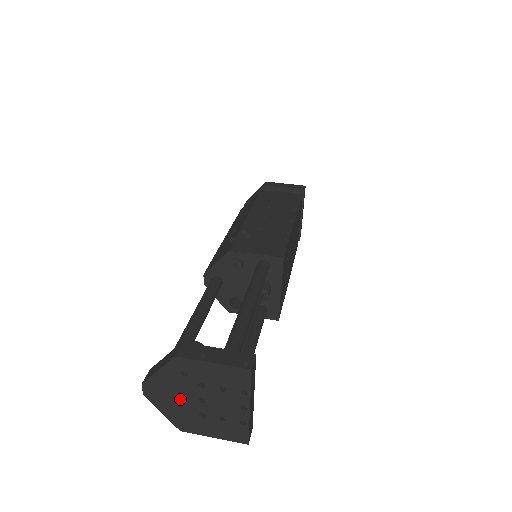
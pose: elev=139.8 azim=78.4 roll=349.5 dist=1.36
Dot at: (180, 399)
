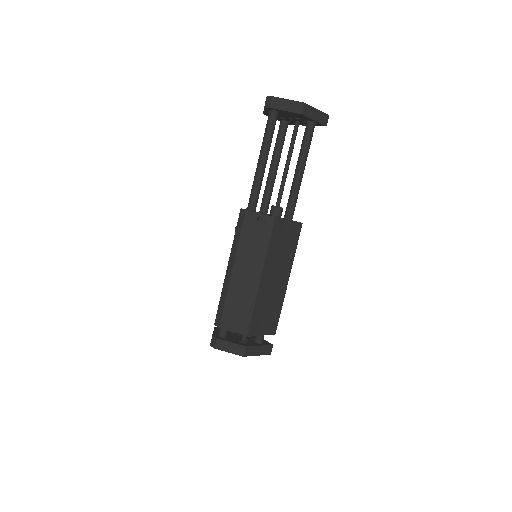
Dot at: occluded
